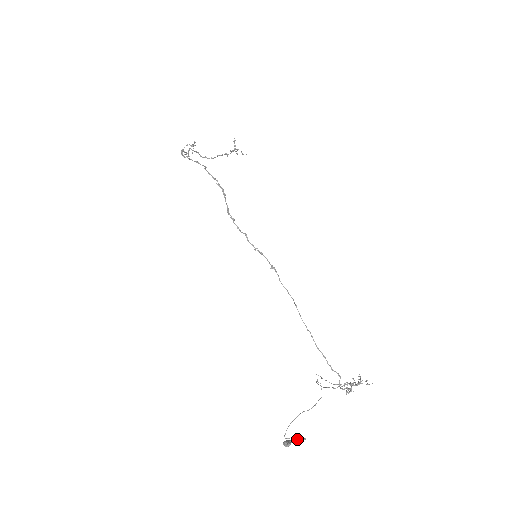
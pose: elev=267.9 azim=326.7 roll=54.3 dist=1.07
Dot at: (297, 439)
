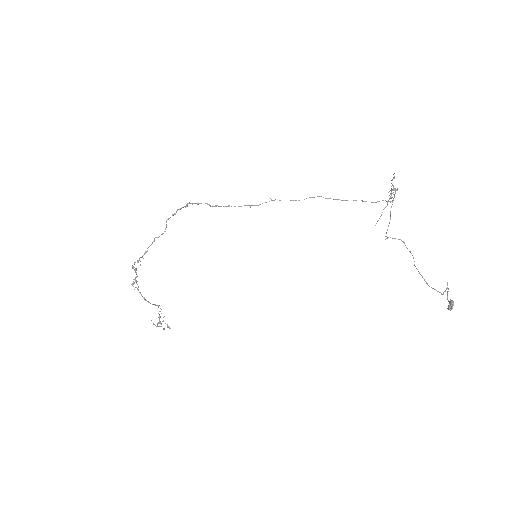
Dot at: occluded
